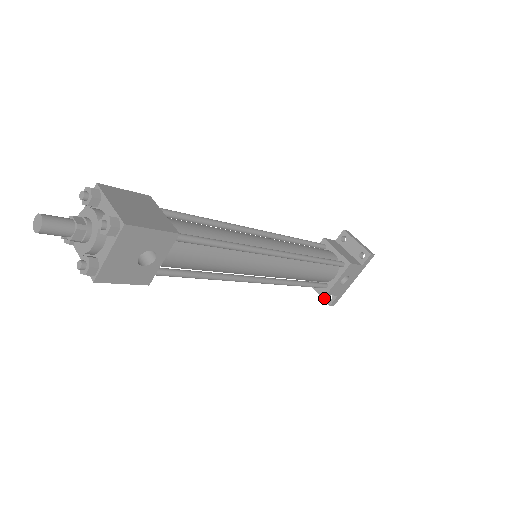
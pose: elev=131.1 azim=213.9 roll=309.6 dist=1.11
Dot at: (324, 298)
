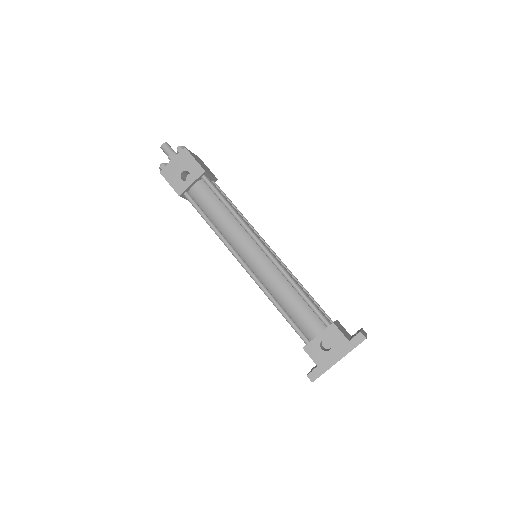
Dot at: (309, 372)
